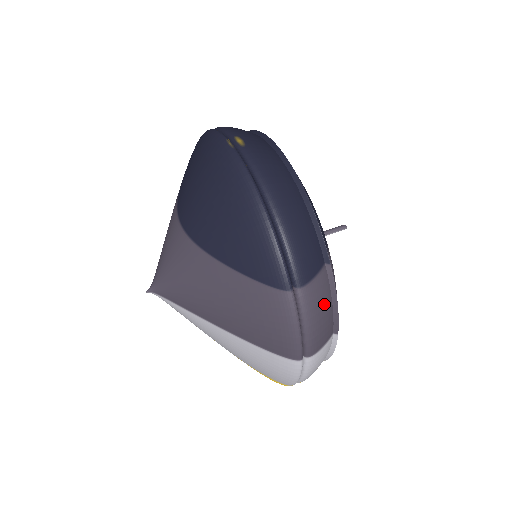
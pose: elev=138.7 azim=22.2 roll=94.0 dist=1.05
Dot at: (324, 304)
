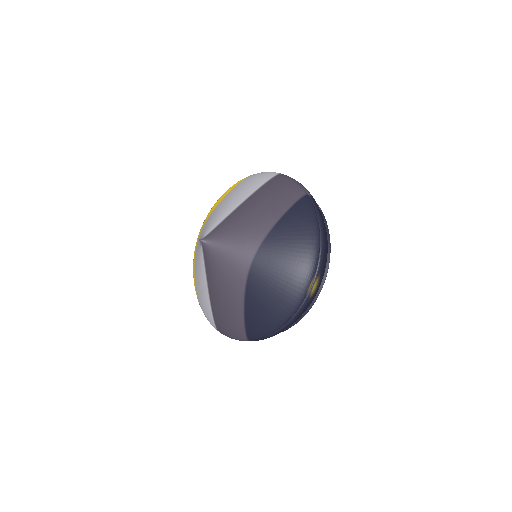
Dot at: occluded
